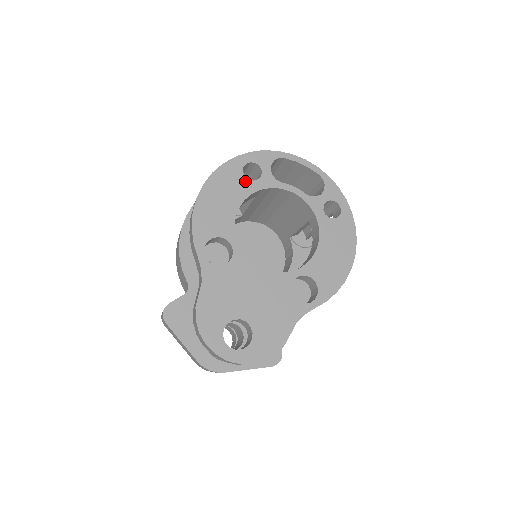
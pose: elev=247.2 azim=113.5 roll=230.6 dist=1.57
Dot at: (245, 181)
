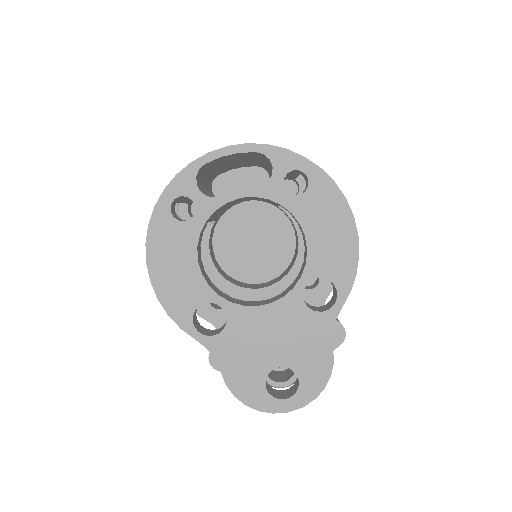
Dot at: (183, 226)
